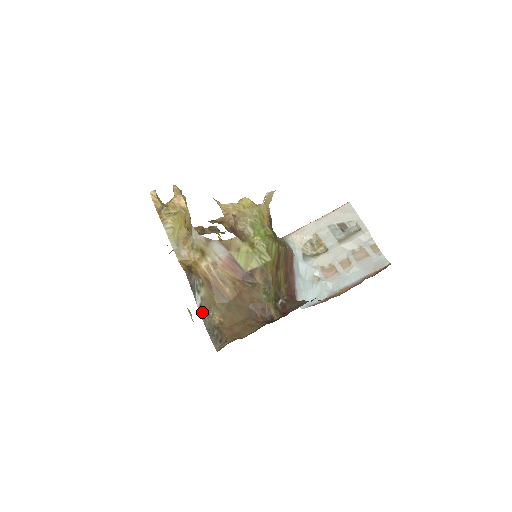
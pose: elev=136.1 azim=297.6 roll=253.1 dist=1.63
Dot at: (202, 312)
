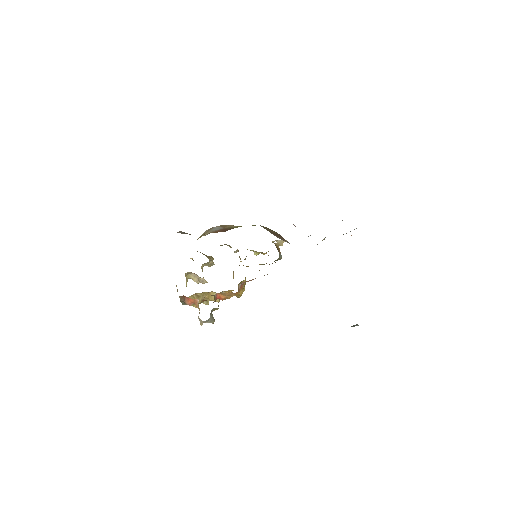
Dot at: occluded
